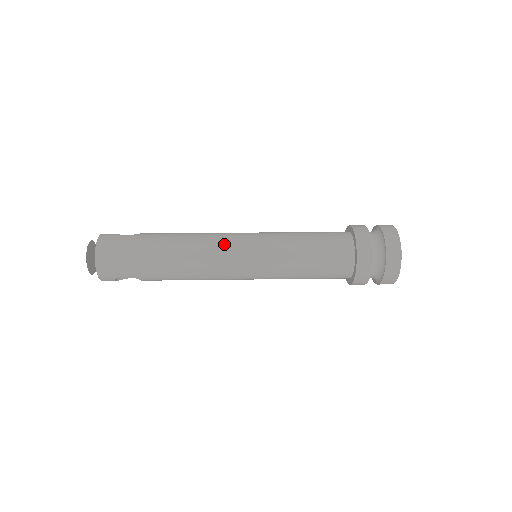
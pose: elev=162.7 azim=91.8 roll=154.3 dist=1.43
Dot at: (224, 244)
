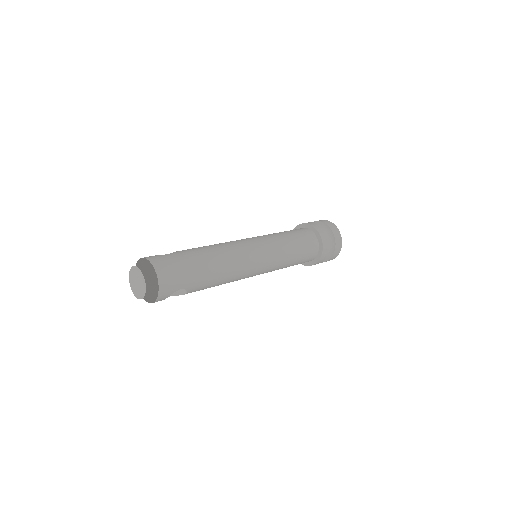
Dot at: (245, 247)
